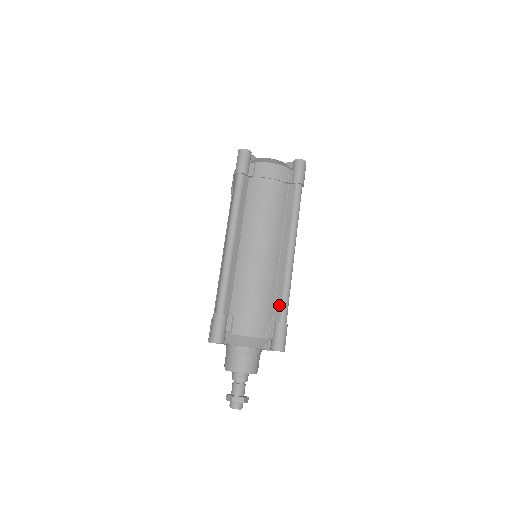
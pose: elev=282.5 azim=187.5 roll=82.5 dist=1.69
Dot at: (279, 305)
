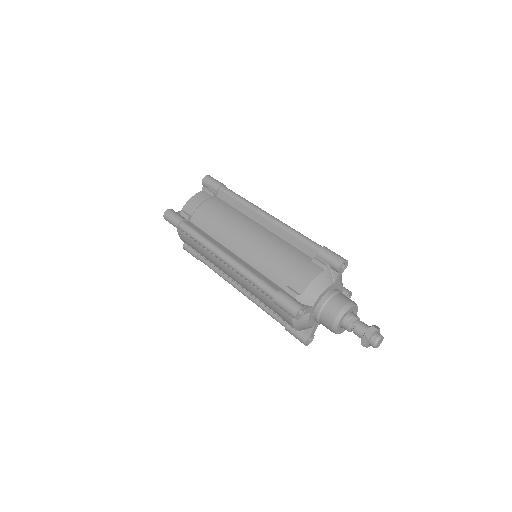
Dot at: (304, 245)
